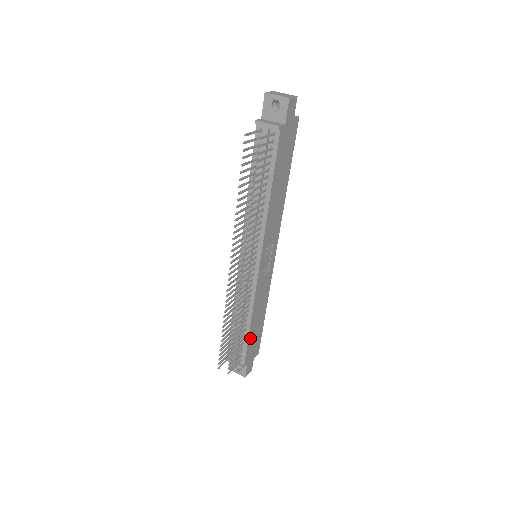
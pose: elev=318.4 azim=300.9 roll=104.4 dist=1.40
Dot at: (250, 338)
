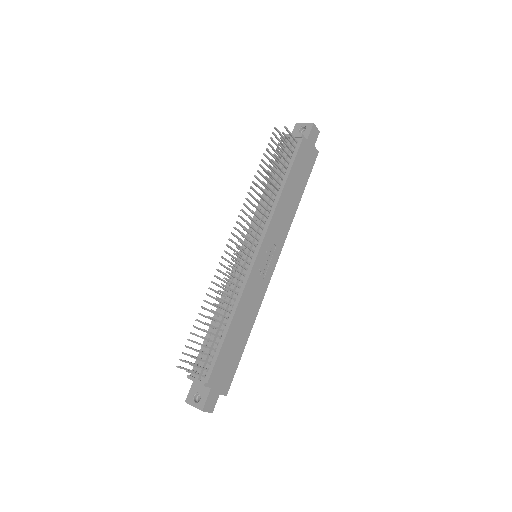
Dot at: (225, 347)
